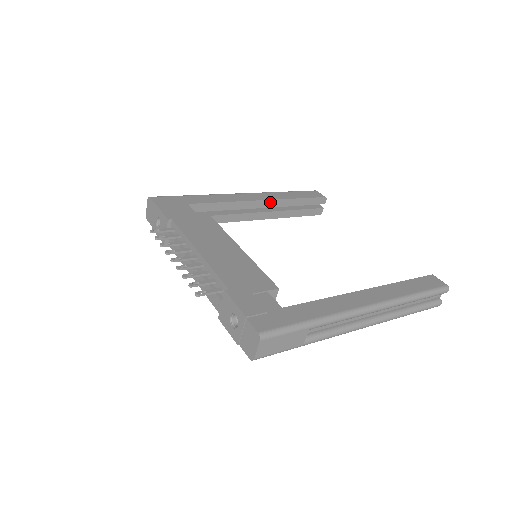
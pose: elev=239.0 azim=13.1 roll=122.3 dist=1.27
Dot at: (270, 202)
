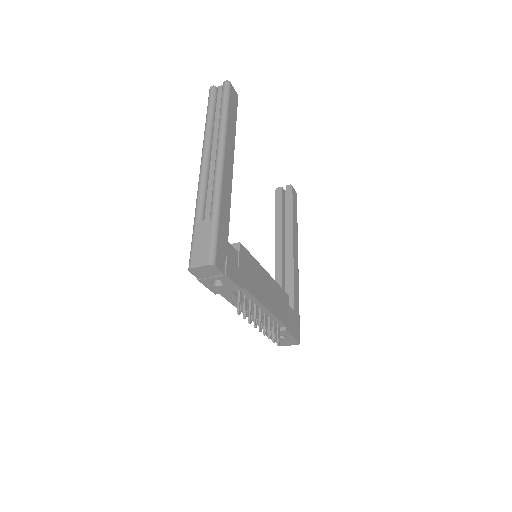
Dot at: occluded
